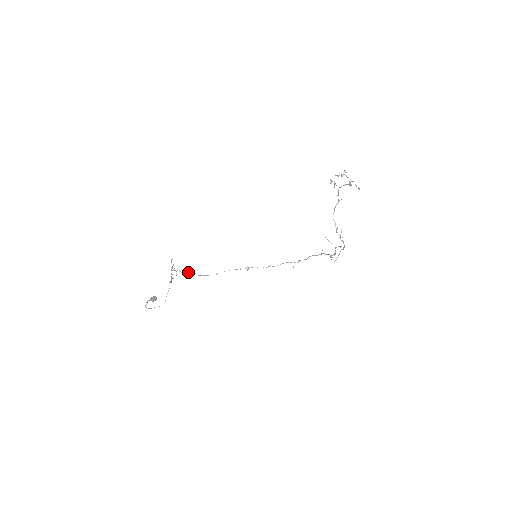
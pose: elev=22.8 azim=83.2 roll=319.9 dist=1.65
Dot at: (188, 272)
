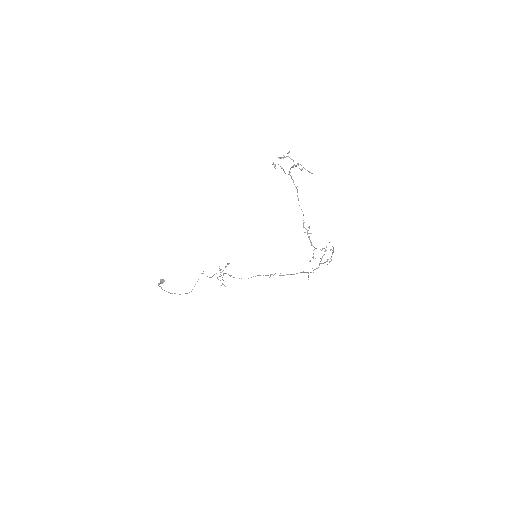
Dot at: (228, 274)
